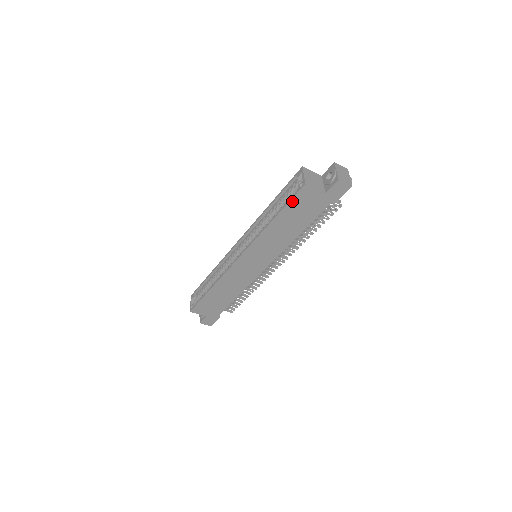
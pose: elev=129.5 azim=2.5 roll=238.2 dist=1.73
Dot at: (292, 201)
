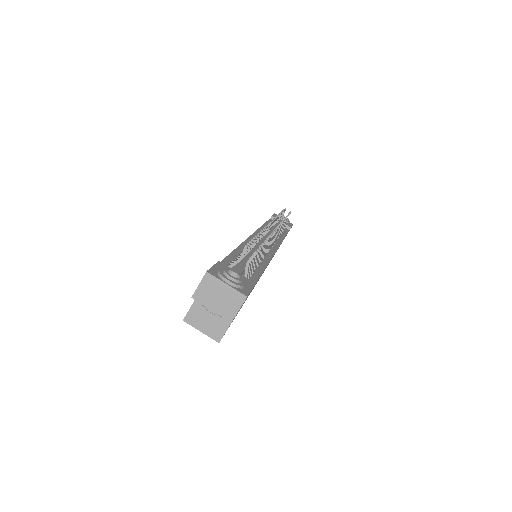
Dot at: occluded
